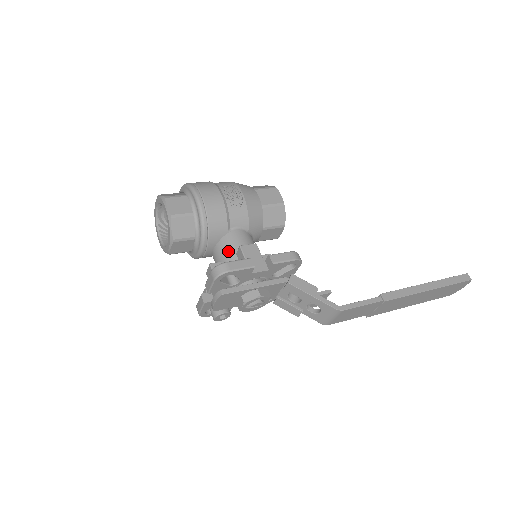
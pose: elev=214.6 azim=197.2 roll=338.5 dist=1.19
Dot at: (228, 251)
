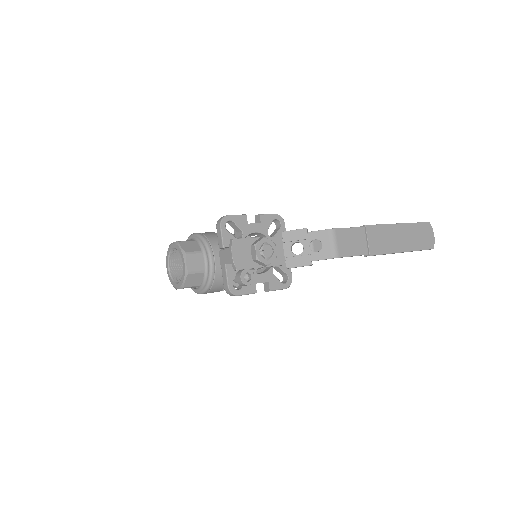
Dot at: occluded
